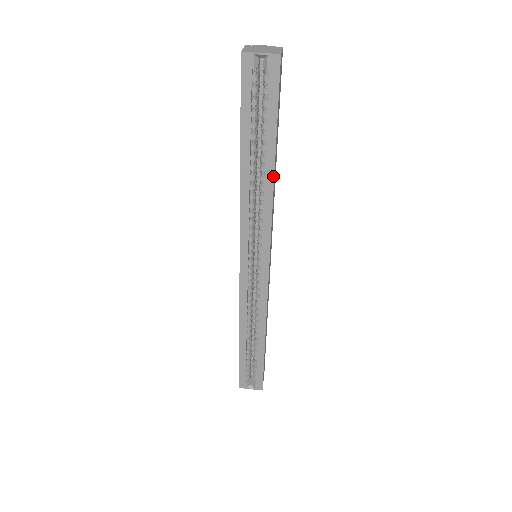
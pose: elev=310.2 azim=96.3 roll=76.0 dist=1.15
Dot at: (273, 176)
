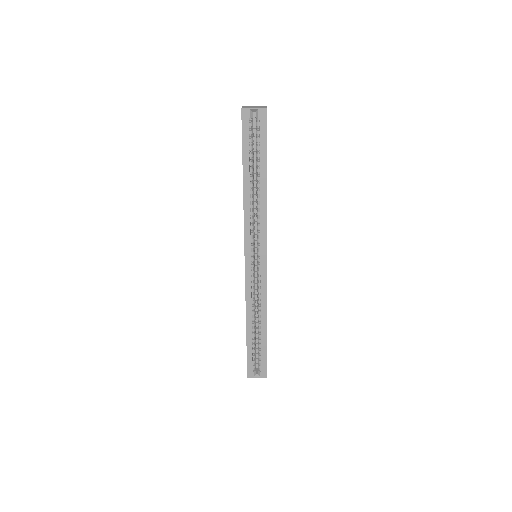
Dot at: (266, 190)
